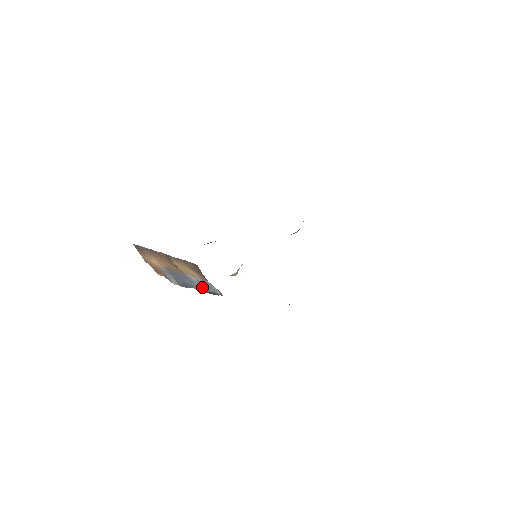
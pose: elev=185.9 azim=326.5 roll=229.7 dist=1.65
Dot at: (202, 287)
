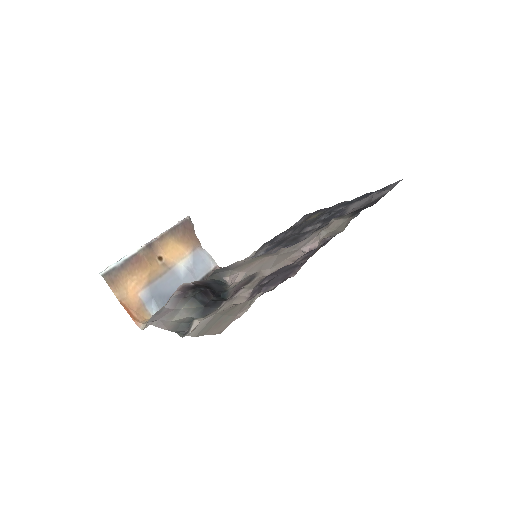
Dot at: (191, 279)
